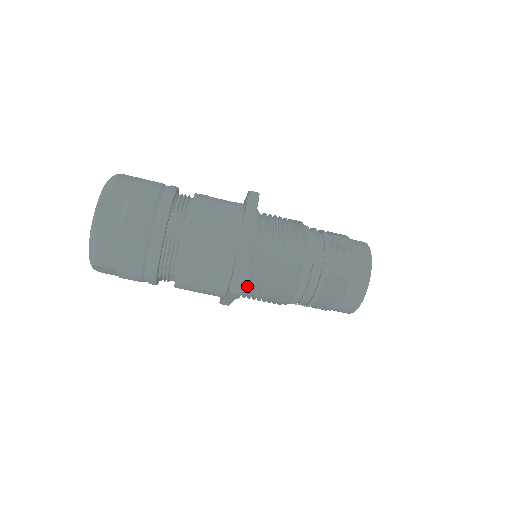
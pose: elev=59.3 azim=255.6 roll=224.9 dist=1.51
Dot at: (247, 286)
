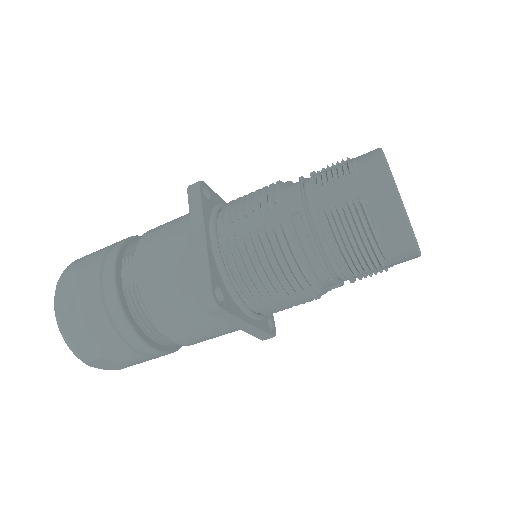
Dot at: (242, 295)
